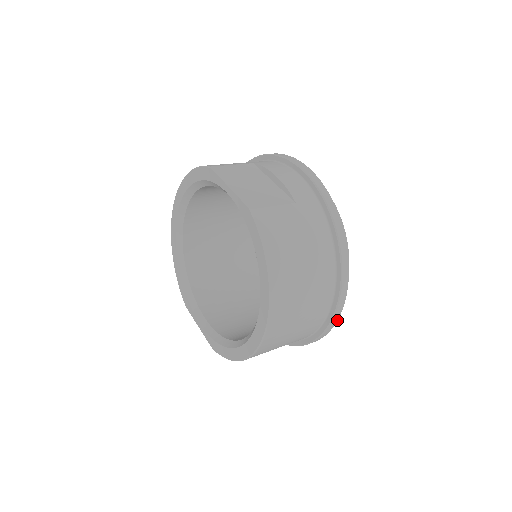
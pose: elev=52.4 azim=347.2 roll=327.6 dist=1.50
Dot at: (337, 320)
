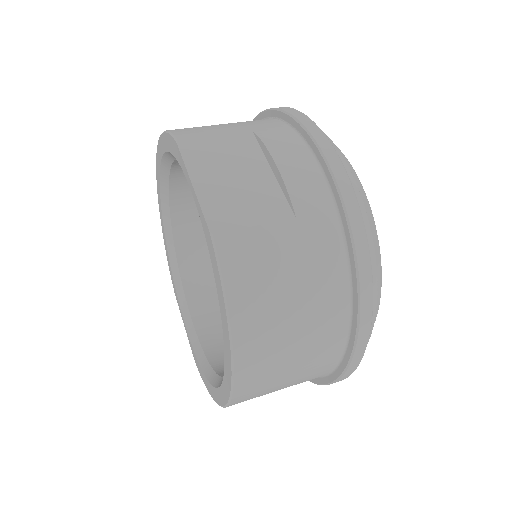
Dot at: (349, 375)
